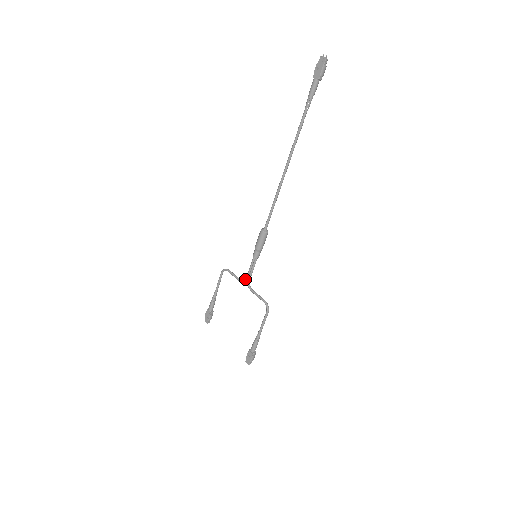
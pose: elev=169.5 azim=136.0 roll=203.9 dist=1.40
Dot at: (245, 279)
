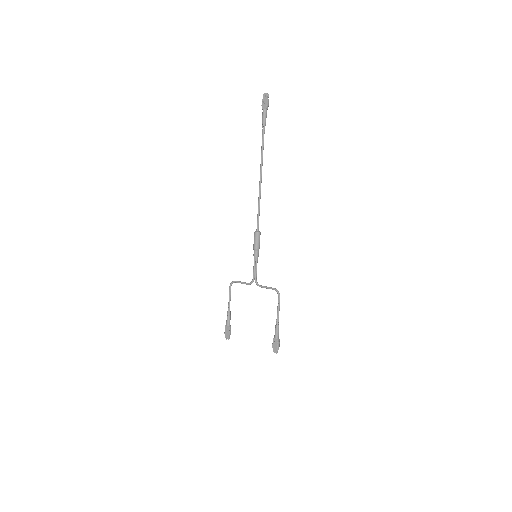
Dot at: (252, 280)
